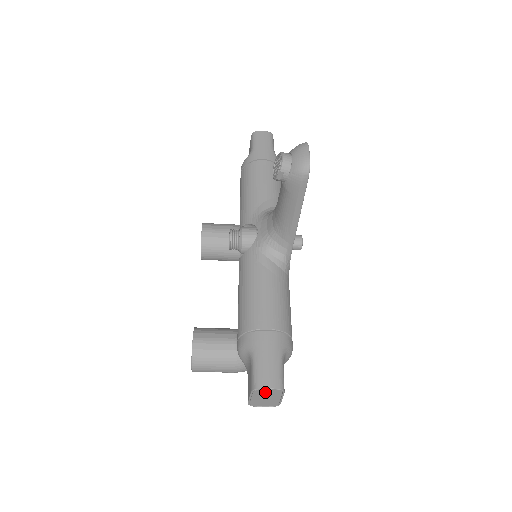
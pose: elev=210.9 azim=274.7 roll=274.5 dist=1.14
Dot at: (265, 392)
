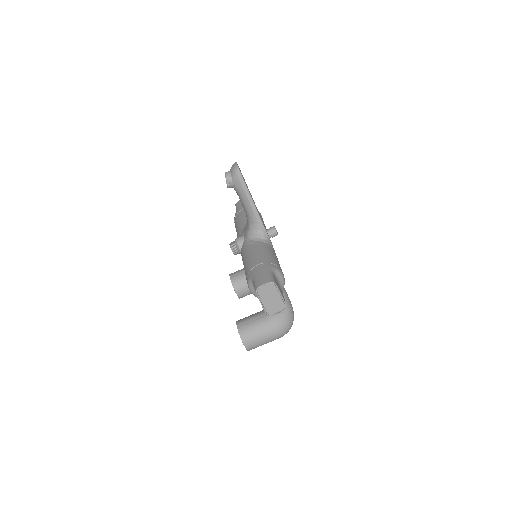
Dot at: (265, 290)
